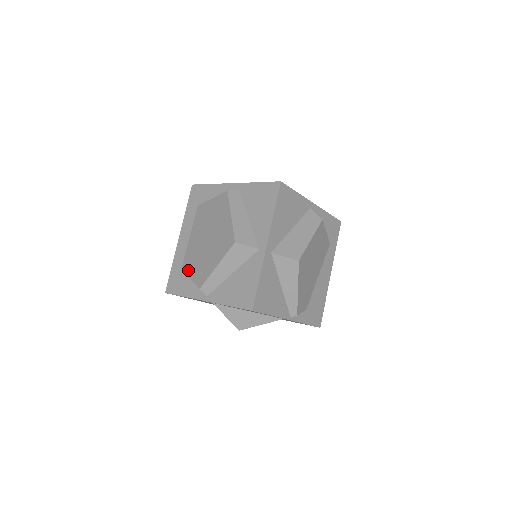
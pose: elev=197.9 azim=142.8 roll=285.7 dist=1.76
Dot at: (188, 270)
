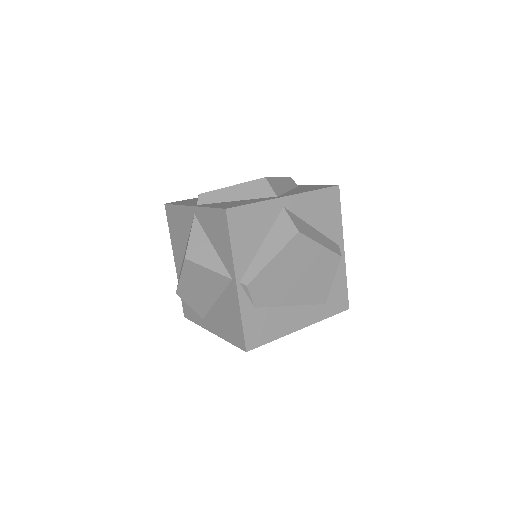
Dot at: occluded
